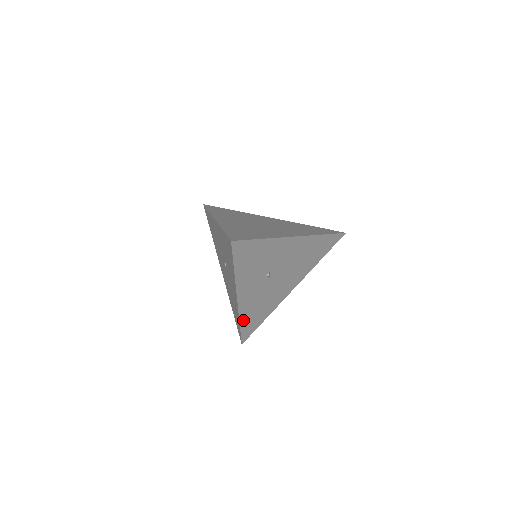
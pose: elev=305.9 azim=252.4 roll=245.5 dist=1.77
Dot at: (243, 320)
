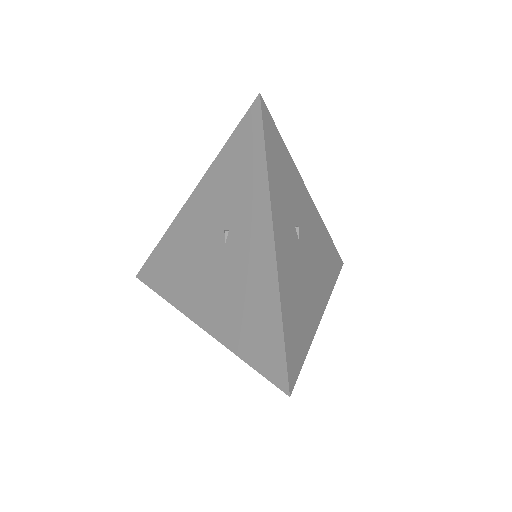
Dot at: (284, 309)
